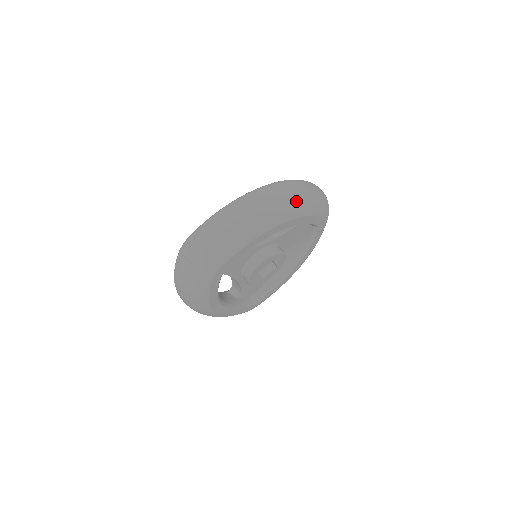
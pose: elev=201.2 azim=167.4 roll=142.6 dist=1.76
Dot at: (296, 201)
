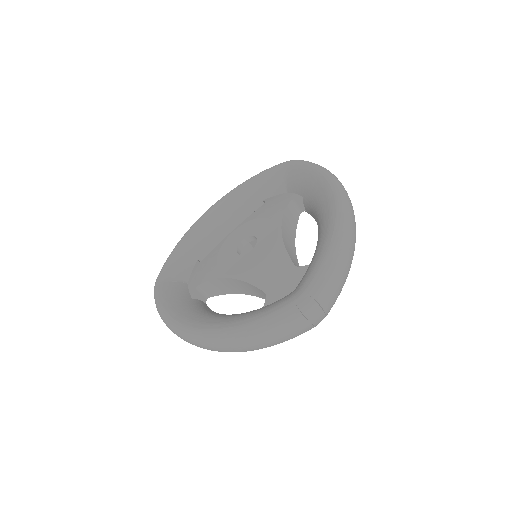
Dot at: occluded
